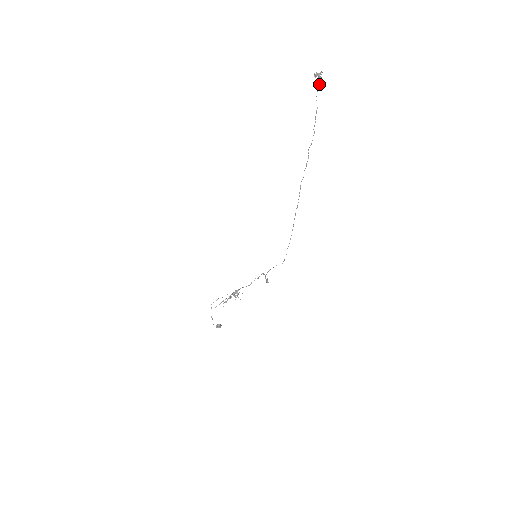
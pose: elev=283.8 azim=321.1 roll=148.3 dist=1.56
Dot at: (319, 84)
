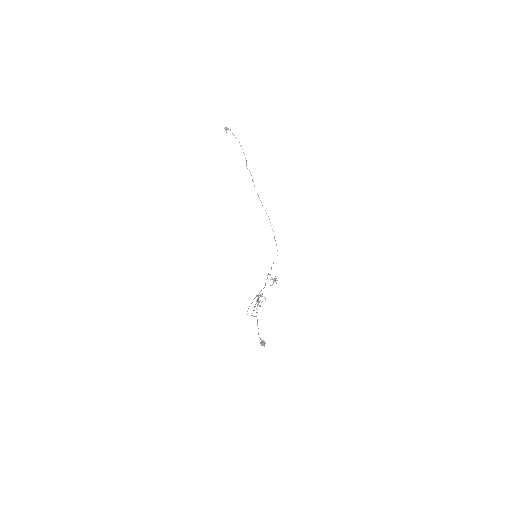
Dot at: (230, 130)
